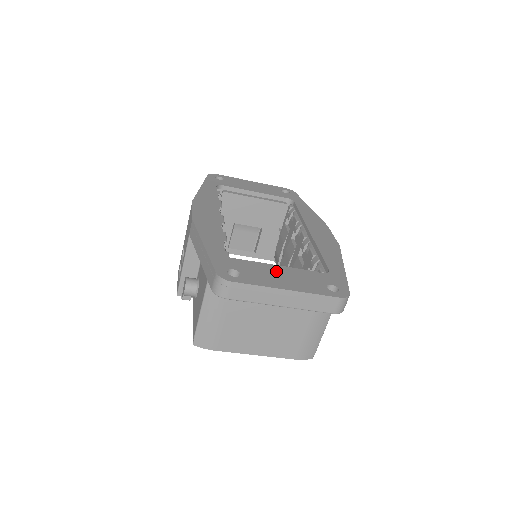
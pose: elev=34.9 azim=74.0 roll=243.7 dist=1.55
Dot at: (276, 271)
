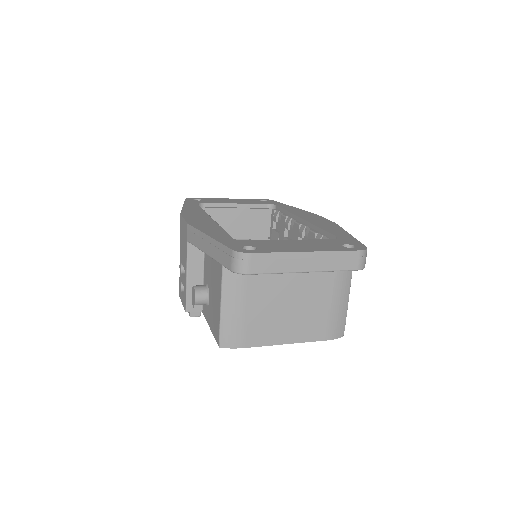
Dot at: (289, 243)
